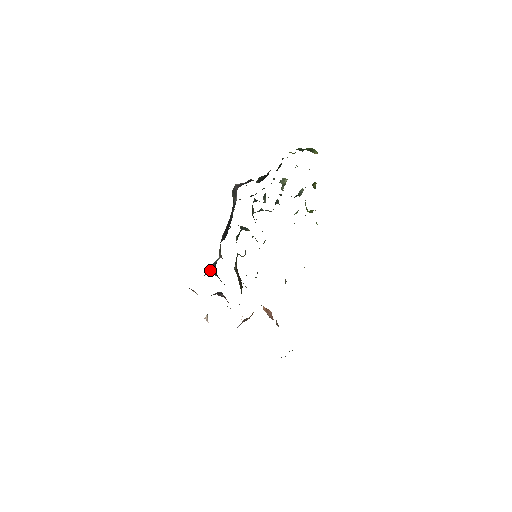
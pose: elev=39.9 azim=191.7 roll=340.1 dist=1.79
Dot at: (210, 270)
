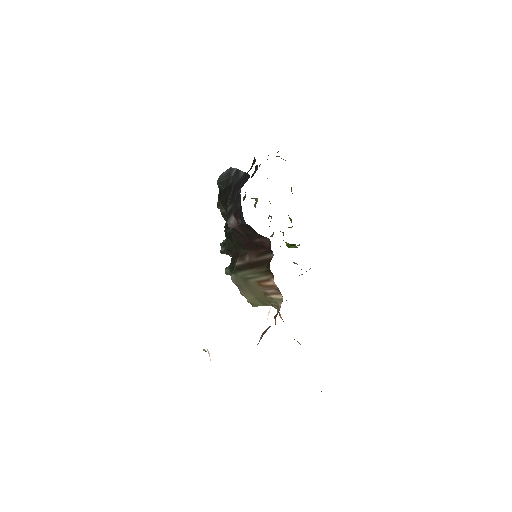
Dot at: (229, 231)
